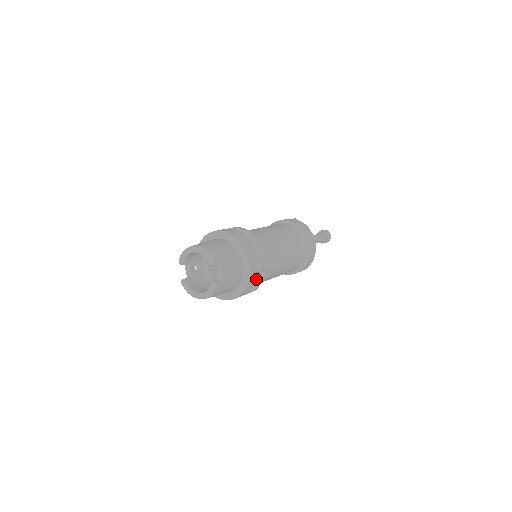
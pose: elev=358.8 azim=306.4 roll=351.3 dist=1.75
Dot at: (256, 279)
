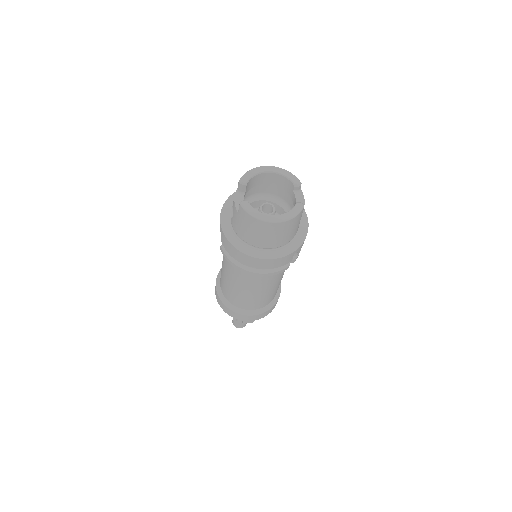
Dot at: occluded
